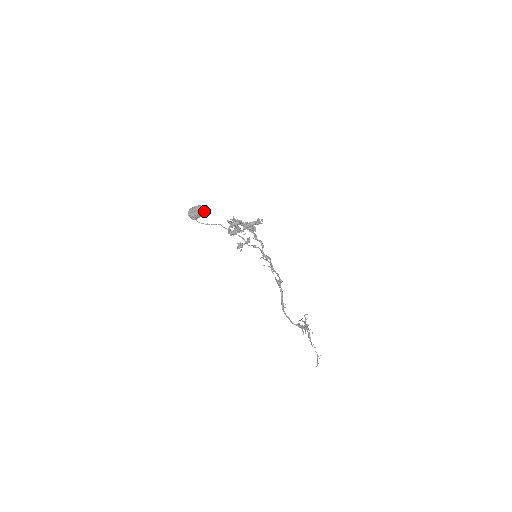
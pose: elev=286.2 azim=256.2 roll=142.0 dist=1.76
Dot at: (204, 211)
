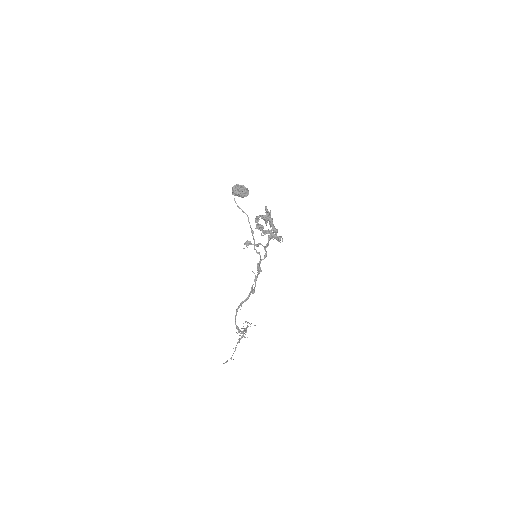
Dot at: (246, 196)
